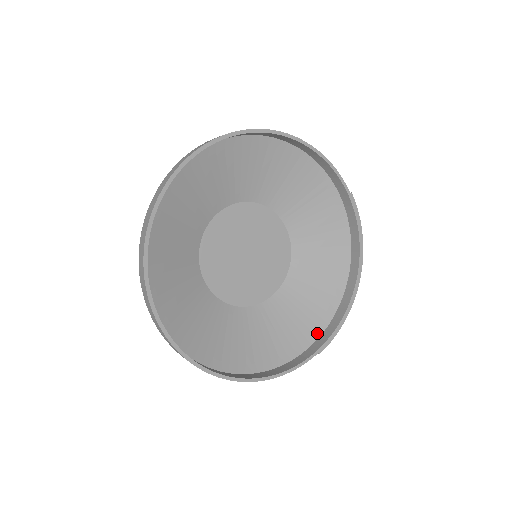
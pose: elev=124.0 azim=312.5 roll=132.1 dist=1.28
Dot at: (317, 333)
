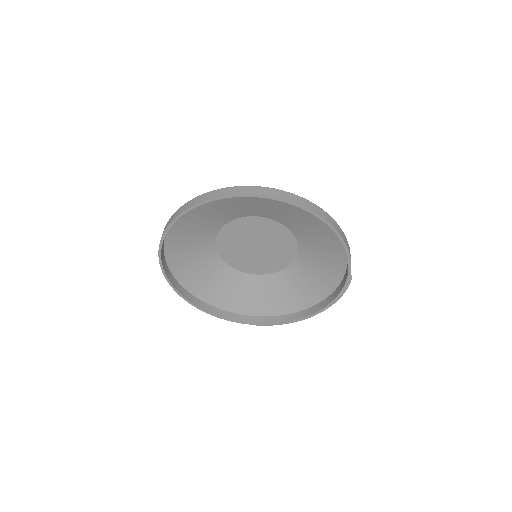
Dot at: (261, 314)
